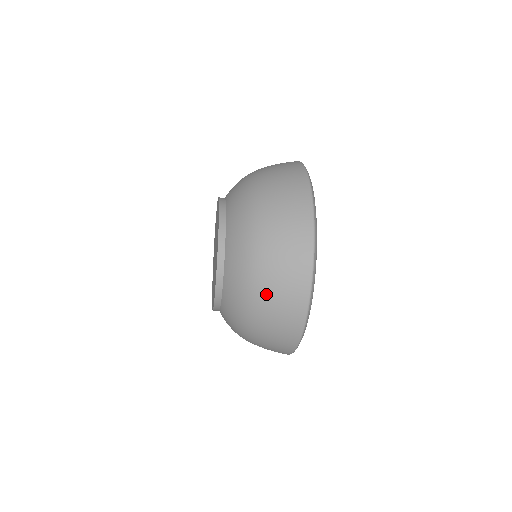
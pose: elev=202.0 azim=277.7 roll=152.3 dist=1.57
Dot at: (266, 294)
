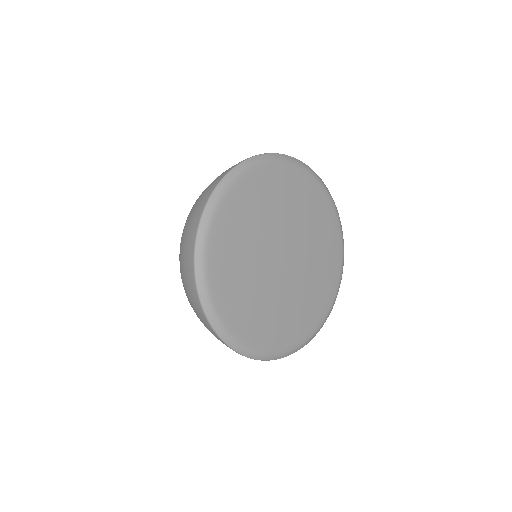
Dot at: (191, 306)
